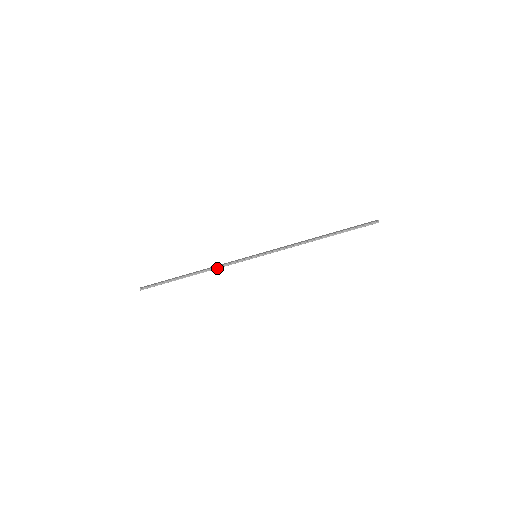
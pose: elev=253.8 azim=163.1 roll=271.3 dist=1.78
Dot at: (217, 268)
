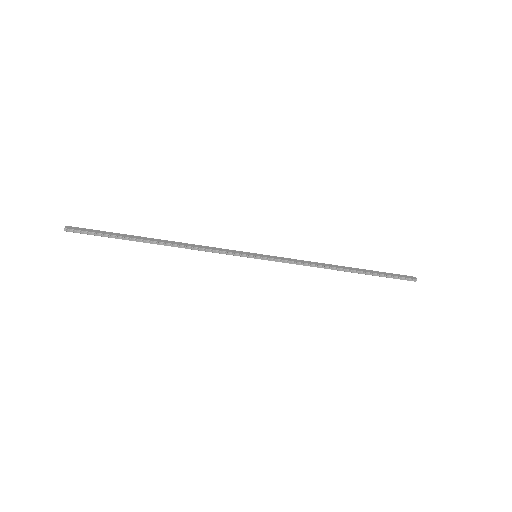
Dot at: (197, 249)
